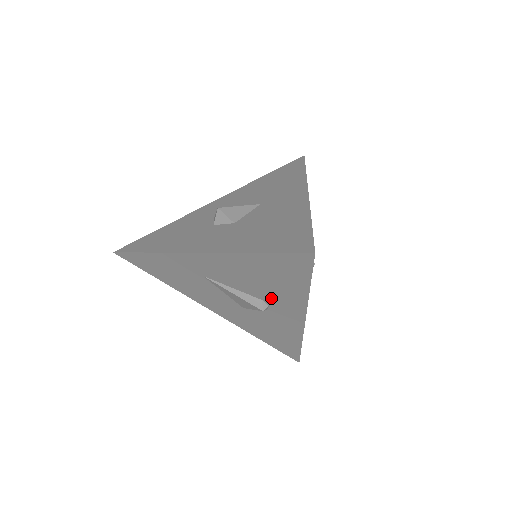
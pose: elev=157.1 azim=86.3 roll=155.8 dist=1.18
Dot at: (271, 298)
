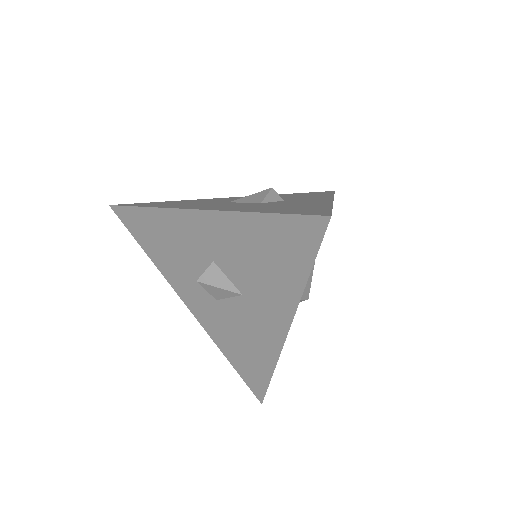
Dot at: occluded
